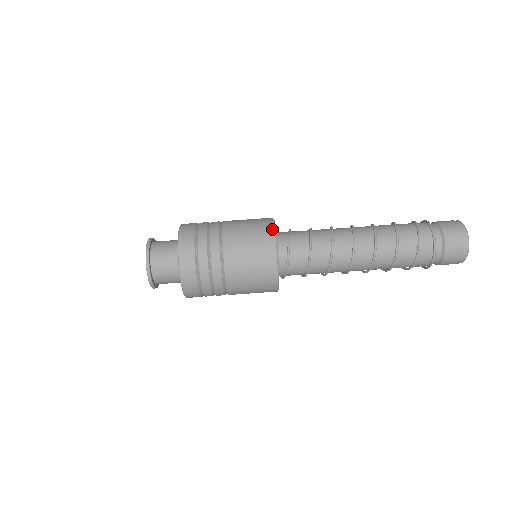
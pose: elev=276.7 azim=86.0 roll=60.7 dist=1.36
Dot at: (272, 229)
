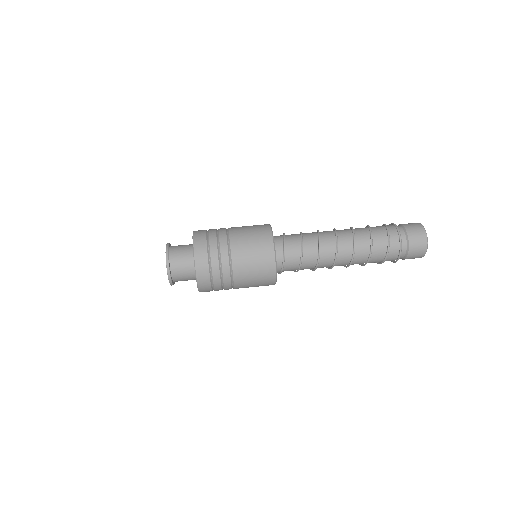
Dot at: (271, 240)
